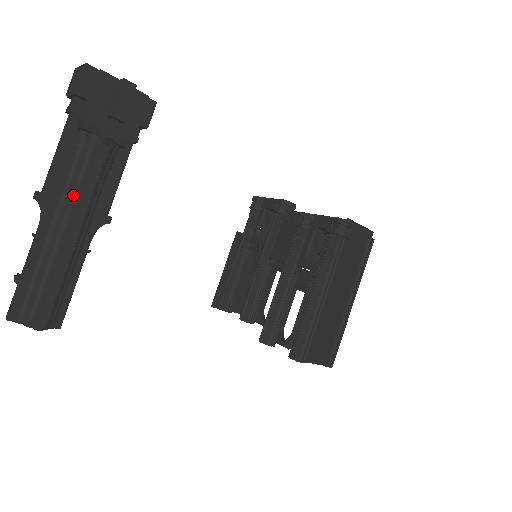
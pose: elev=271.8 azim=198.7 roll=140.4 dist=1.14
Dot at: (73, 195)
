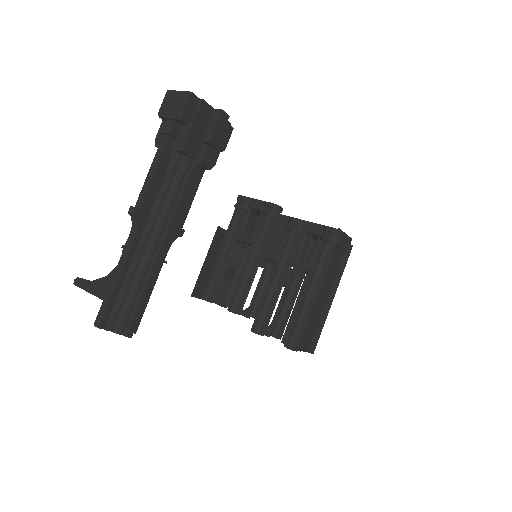
Dot at: (165, 212)
